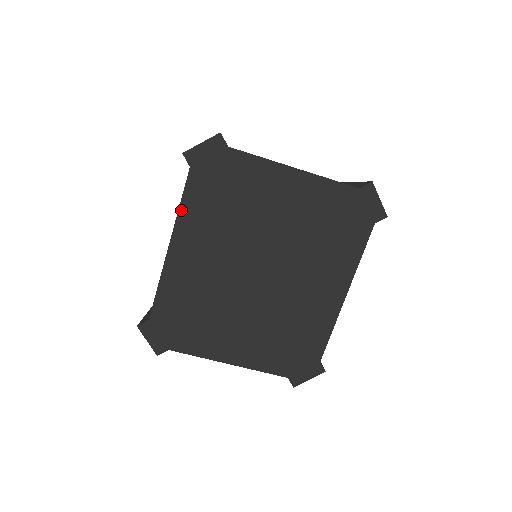
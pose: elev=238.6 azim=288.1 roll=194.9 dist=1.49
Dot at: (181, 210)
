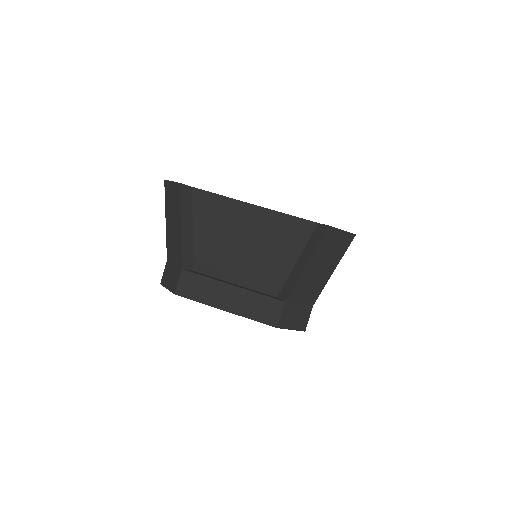
Dot at: occluded
